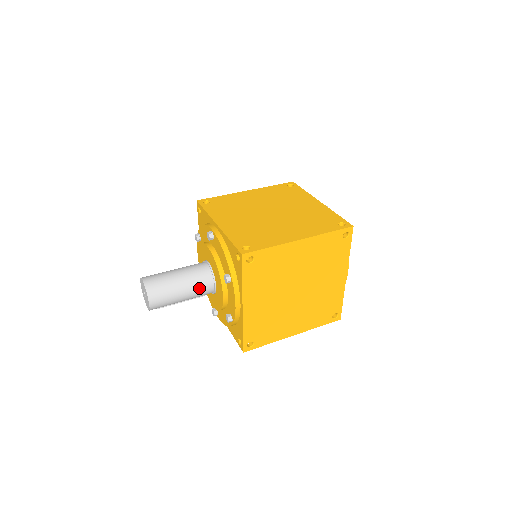
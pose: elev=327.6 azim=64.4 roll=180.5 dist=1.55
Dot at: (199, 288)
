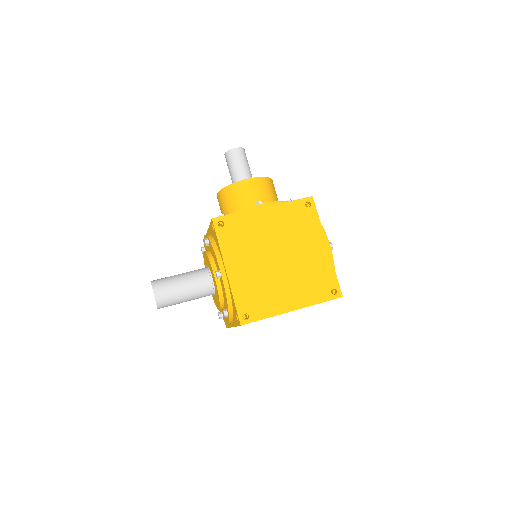
Dot at: (200, 297)
